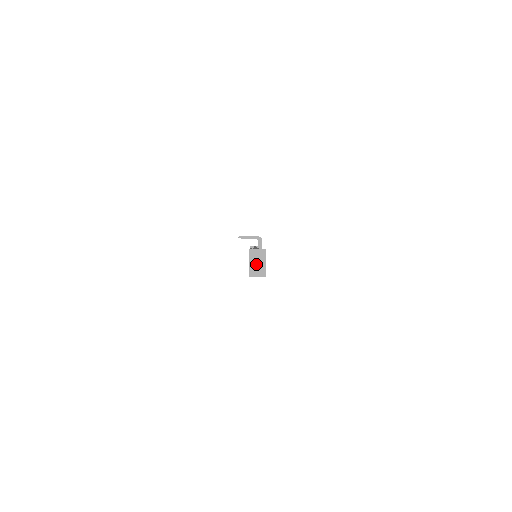
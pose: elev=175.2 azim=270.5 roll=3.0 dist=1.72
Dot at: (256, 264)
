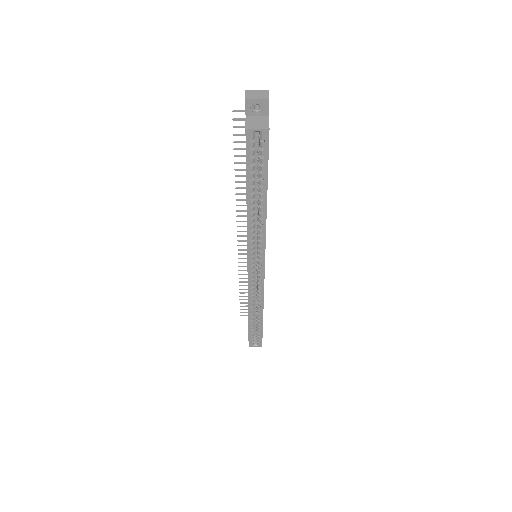
Dot at: (255, 119)
